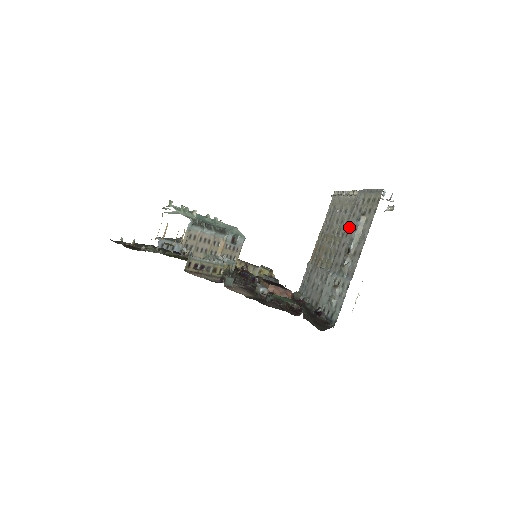
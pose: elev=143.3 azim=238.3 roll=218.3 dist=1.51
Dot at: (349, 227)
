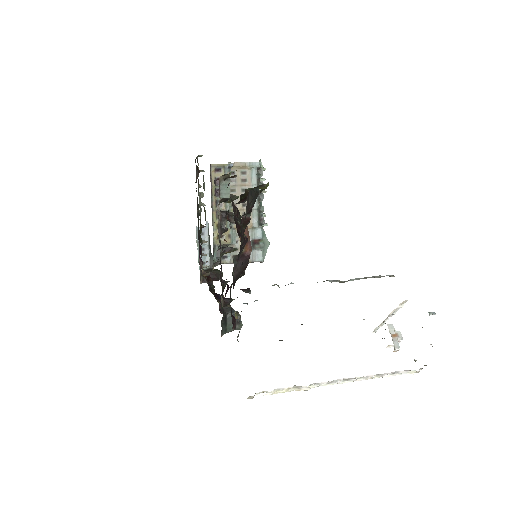
Dot at: occluded
